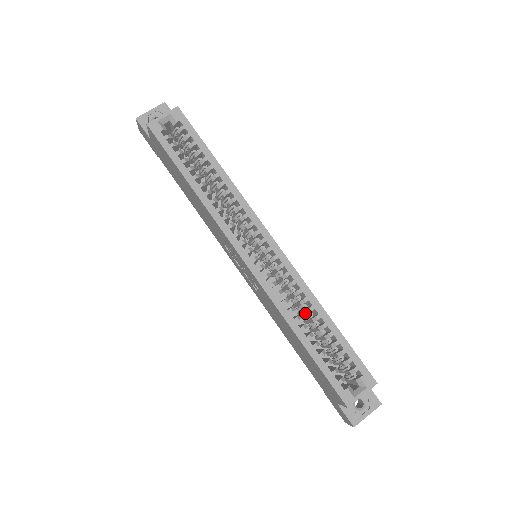
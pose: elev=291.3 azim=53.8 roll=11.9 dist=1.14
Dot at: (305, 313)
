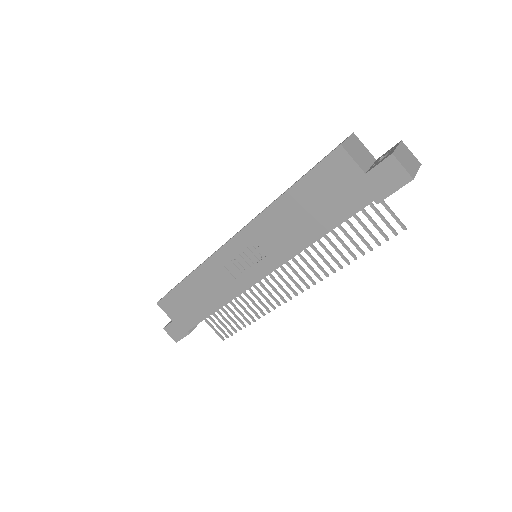
Dot at: occluded
